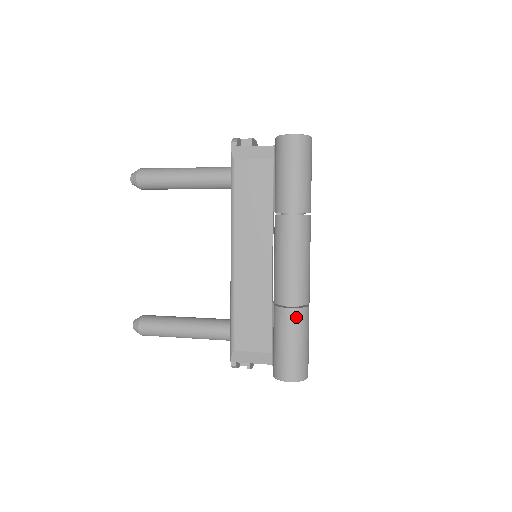
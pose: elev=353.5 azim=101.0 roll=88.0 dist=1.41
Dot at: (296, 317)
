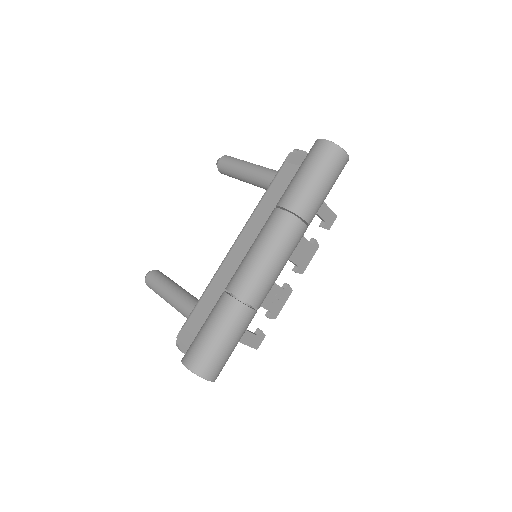
Dot at: (229, 306)
